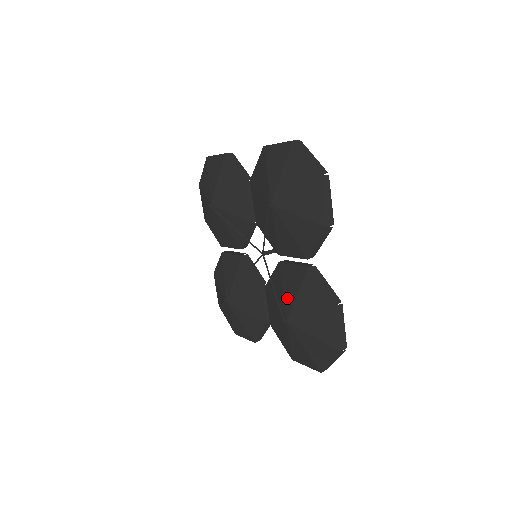
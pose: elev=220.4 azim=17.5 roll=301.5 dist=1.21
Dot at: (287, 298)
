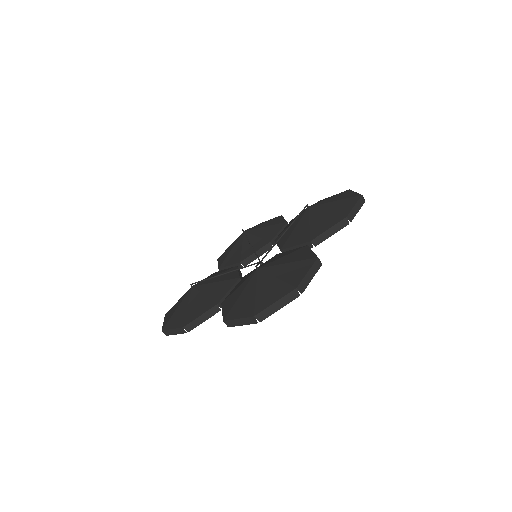
Dot at: (270, 261)
